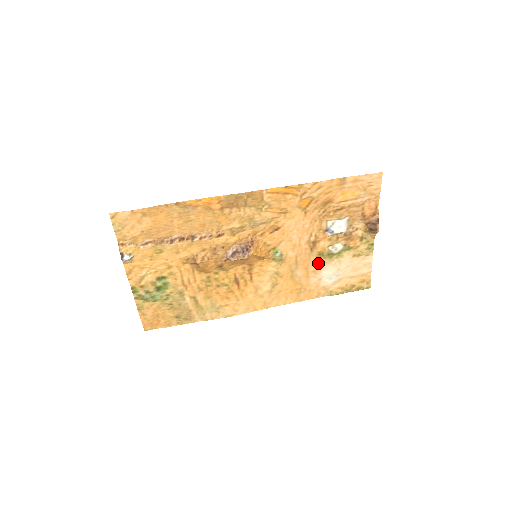
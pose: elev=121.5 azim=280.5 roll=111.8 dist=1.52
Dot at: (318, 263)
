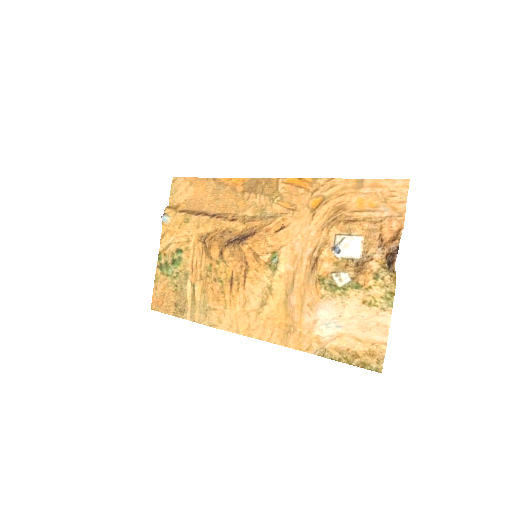
Dot at: (317, 294)
